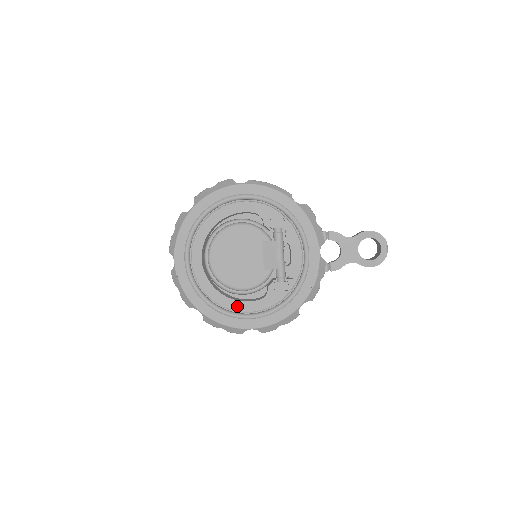
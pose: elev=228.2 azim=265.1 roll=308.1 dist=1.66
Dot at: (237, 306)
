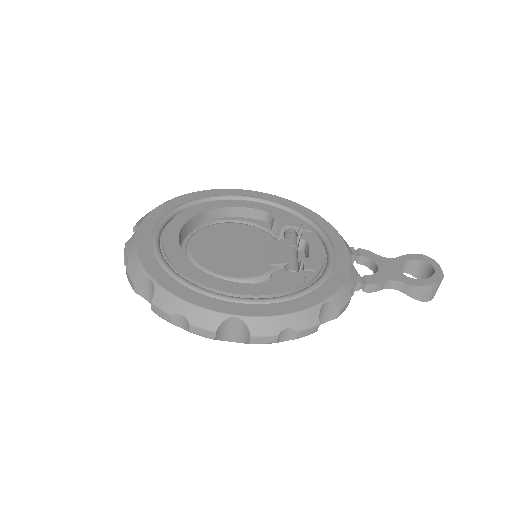
Dot at: (218, 284)
